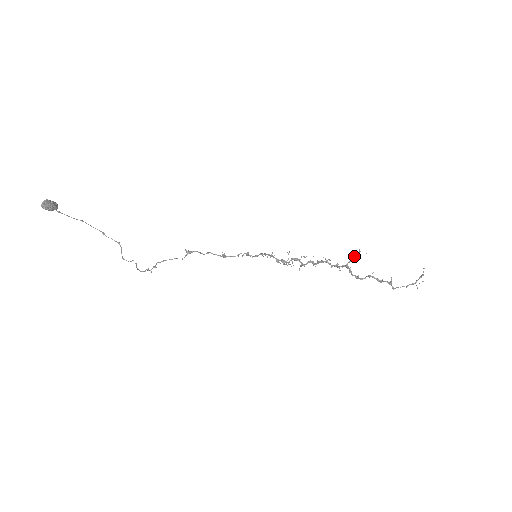
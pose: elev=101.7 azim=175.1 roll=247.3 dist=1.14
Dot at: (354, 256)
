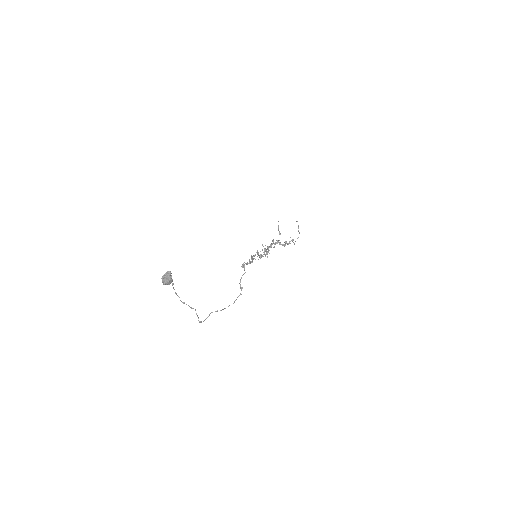
Dot at: occluded
